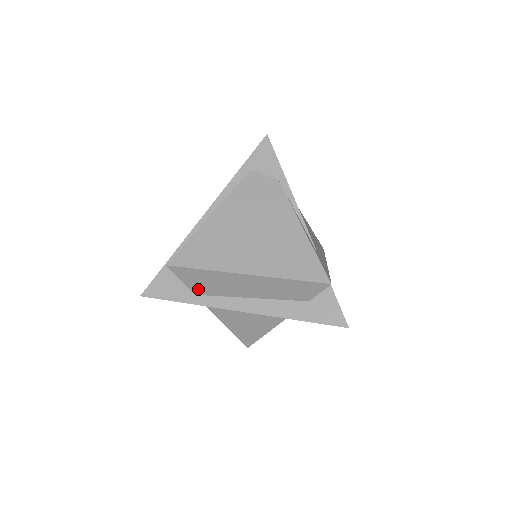
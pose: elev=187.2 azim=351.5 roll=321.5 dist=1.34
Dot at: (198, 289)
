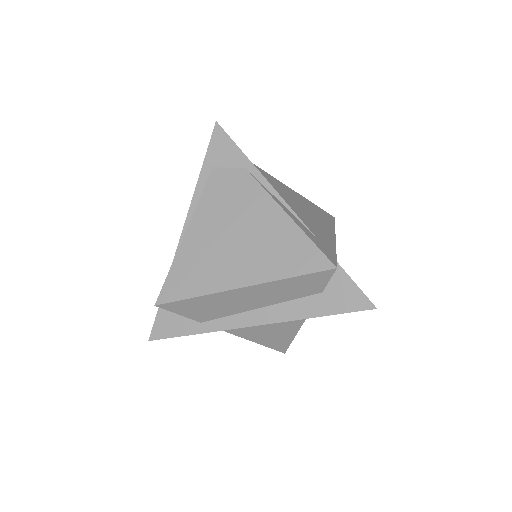
Dot at: (200, 317)
